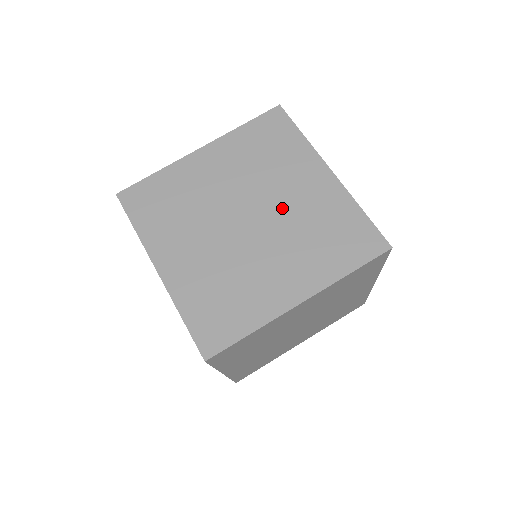
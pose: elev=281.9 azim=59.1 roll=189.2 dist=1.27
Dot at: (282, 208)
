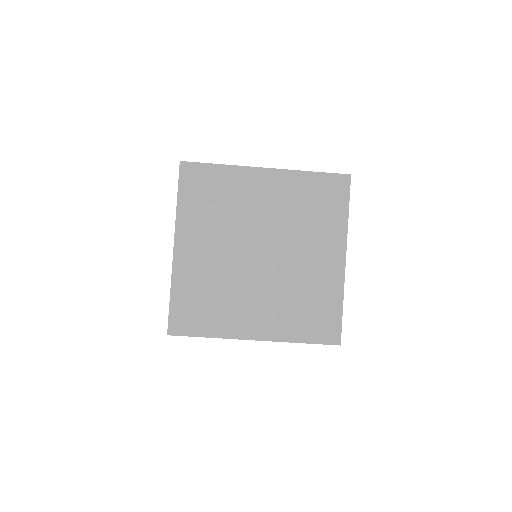
Dot at: (291, 263)
